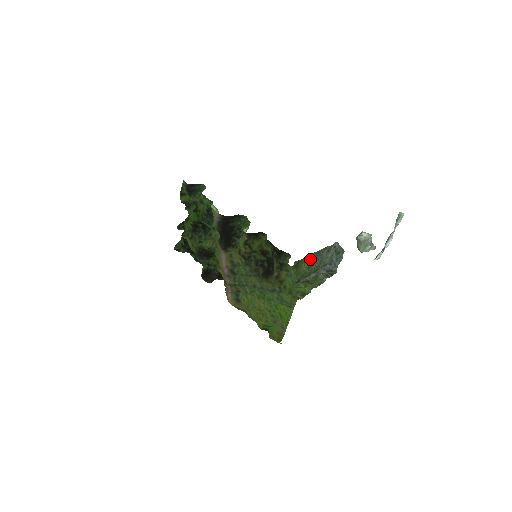
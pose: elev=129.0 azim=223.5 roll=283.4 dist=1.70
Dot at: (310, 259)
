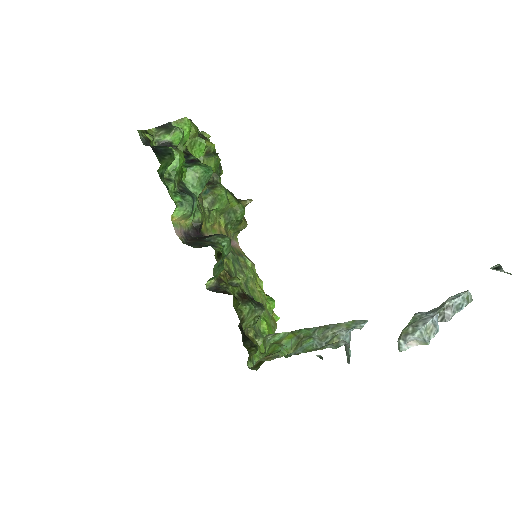
Dot at: (289, 355)
